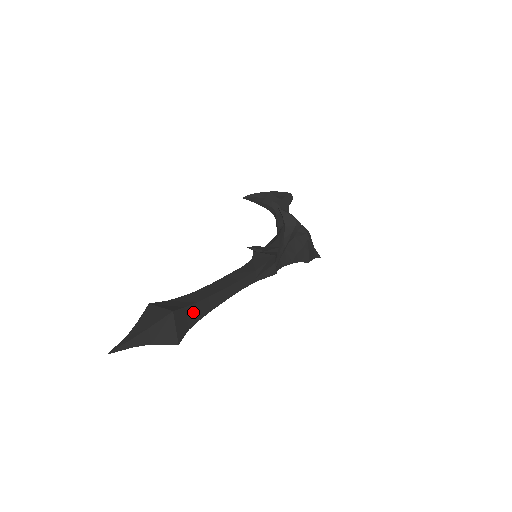
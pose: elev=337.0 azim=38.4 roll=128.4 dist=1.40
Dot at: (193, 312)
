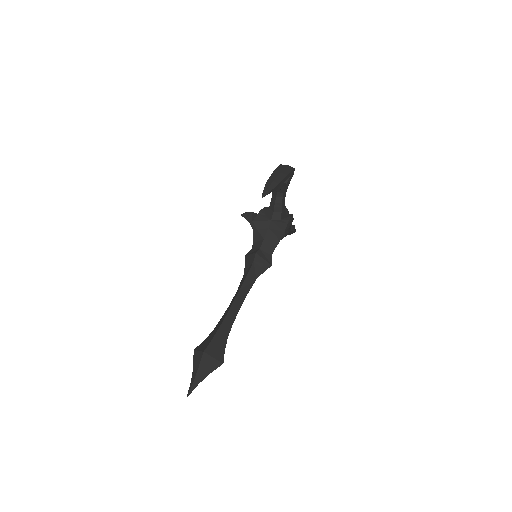
Dot at: occluded
